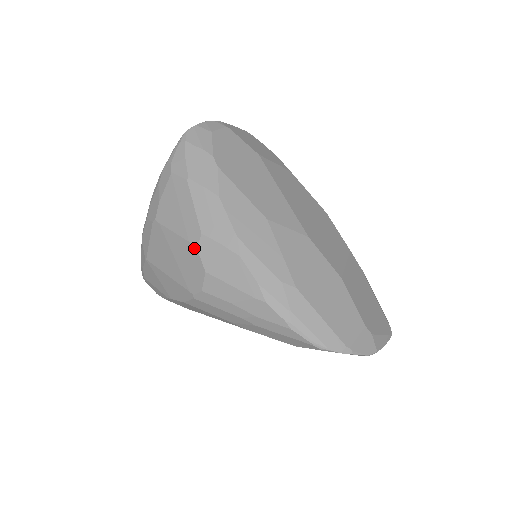
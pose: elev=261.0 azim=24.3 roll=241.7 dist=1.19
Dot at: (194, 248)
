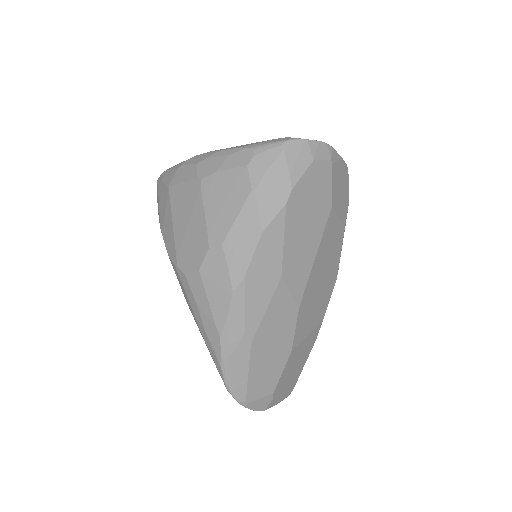
Dot at: (207, 245)
